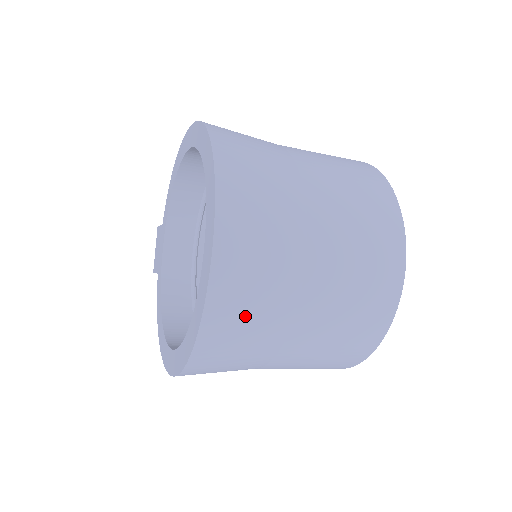
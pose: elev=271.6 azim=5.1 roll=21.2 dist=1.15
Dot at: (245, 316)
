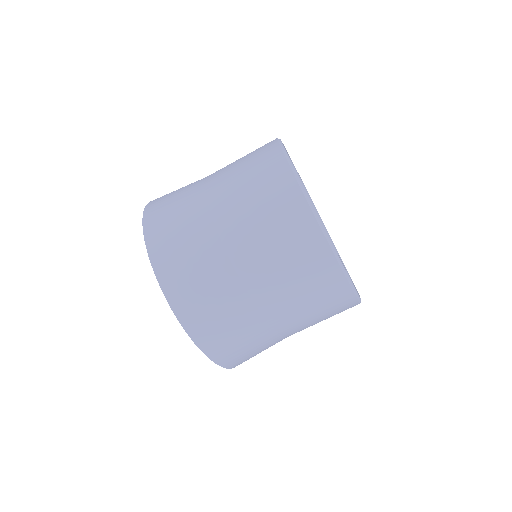
Dot at: (196, 286)
